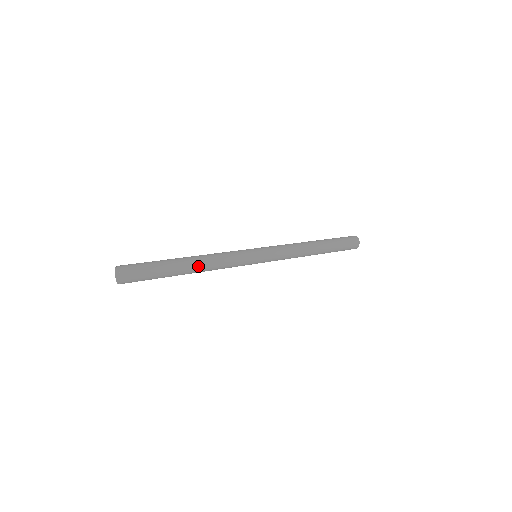
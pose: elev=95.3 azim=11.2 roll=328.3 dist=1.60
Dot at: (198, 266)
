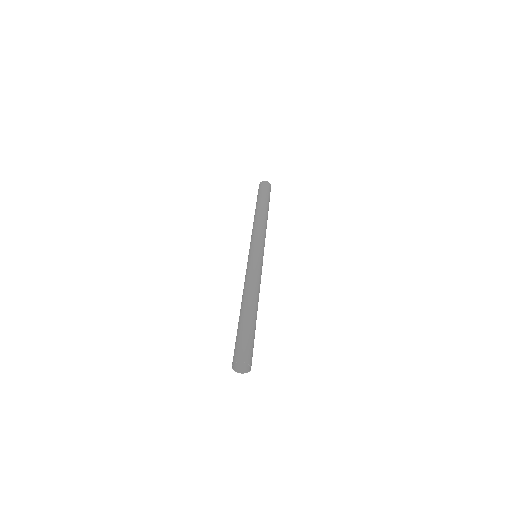
Dot at: occluded
